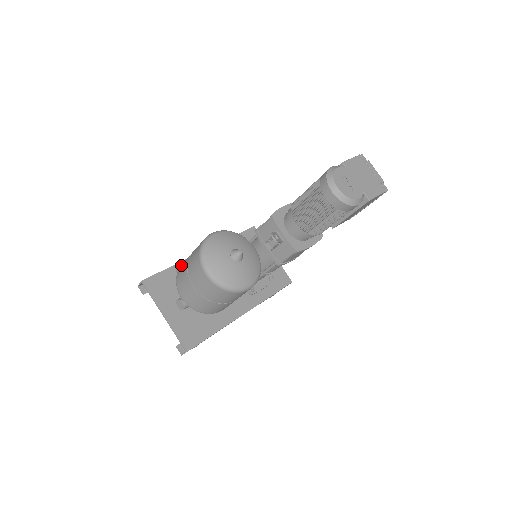
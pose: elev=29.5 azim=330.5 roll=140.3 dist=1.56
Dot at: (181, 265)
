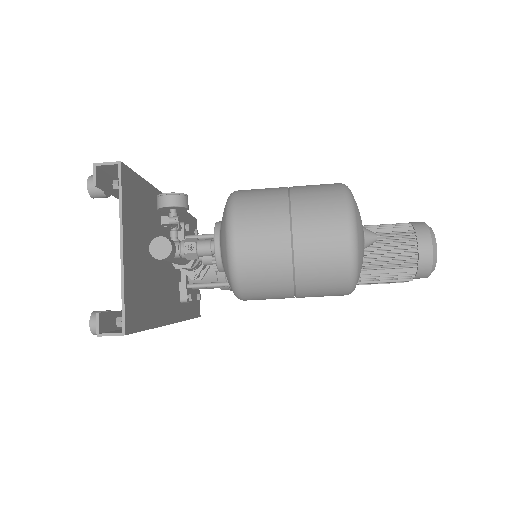
Dot at: (245, 190)
